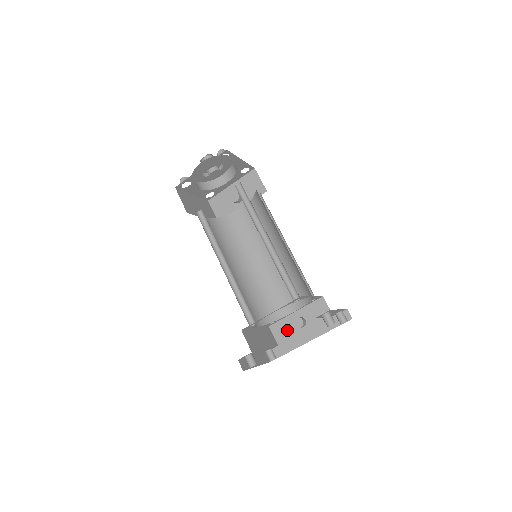
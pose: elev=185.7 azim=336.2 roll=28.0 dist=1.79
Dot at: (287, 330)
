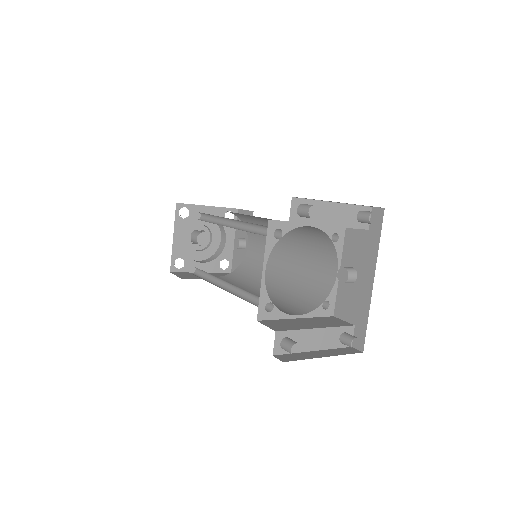
Dot at: (348, 299)
